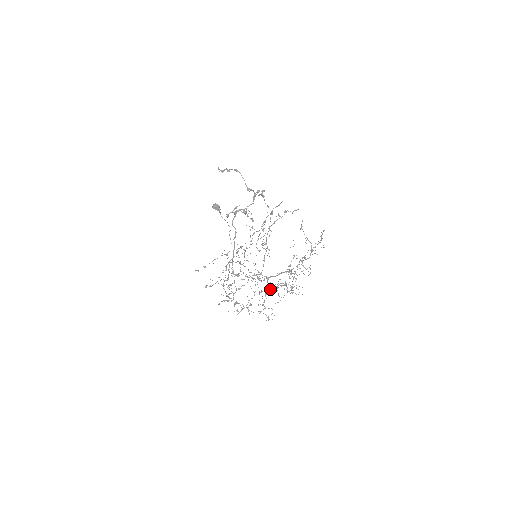
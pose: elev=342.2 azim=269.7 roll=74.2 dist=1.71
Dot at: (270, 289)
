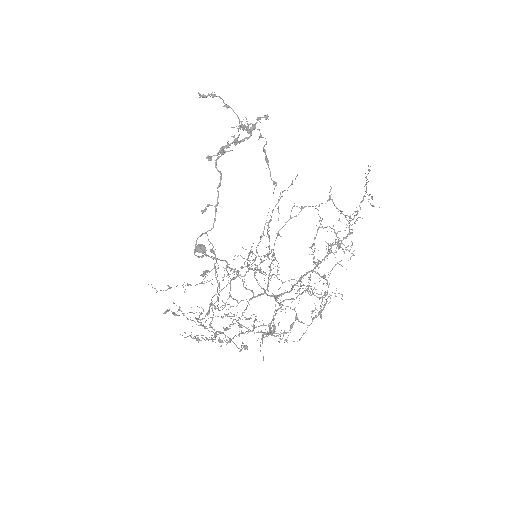
Dot at: occluded
